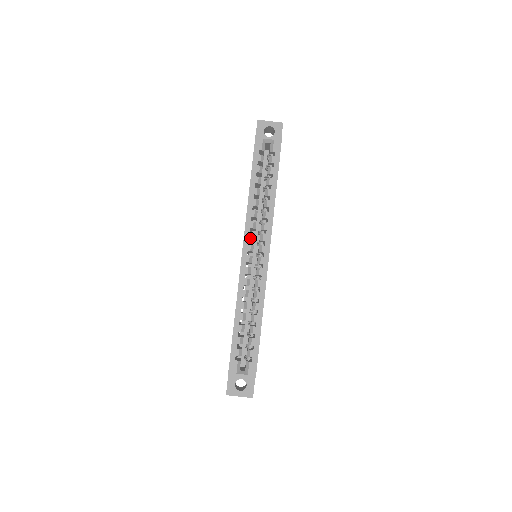
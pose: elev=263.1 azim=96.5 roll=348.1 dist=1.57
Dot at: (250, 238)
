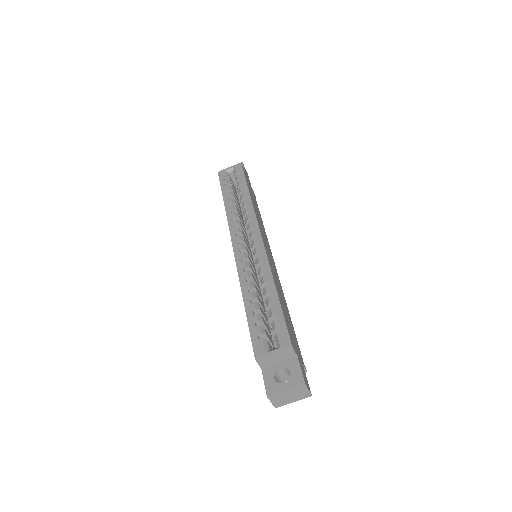
Dot at: (236, 231)
